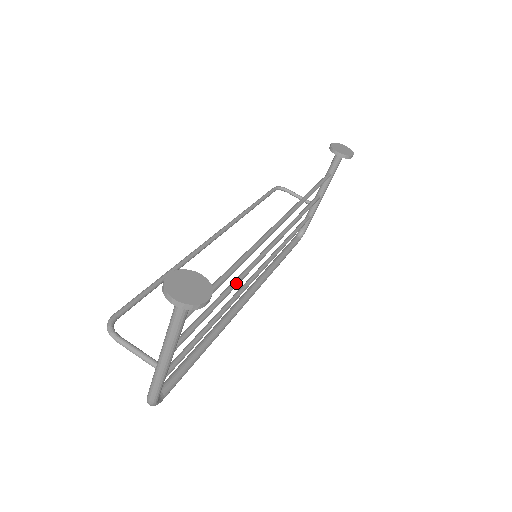
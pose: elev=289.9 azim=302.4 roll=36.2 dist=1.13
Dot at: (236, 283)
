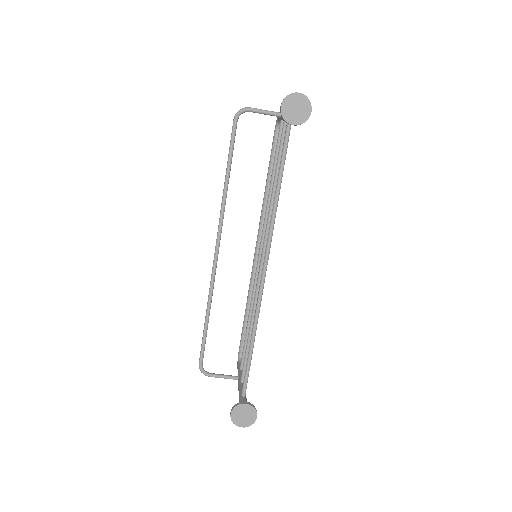
Dot at: occluded
